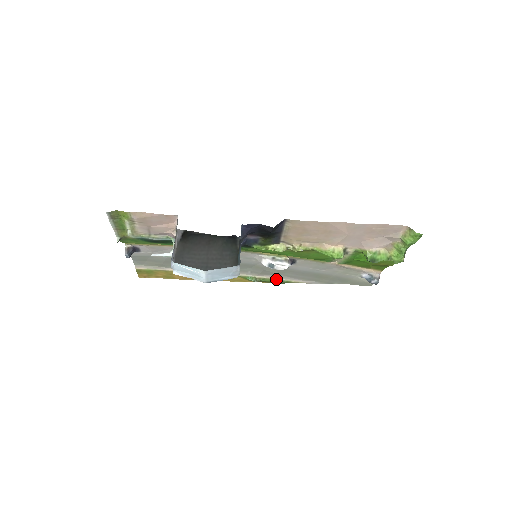
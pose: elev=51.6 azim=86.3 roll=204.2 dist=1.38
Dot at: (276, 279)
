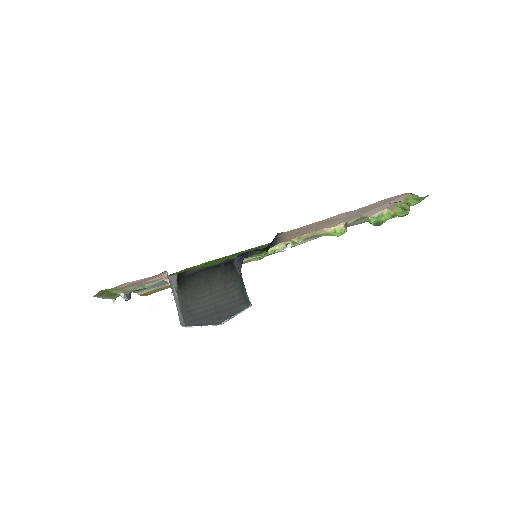
Dot at: occluded
